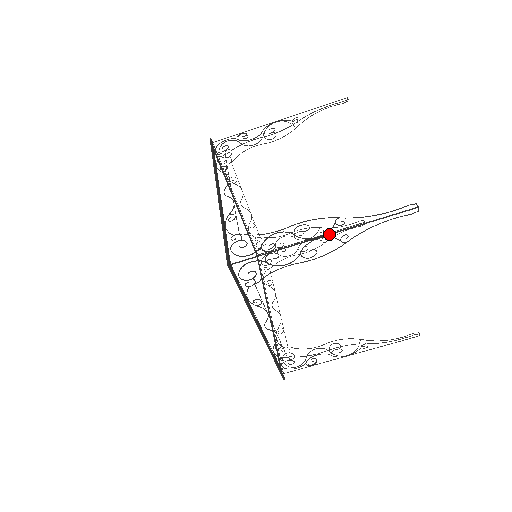
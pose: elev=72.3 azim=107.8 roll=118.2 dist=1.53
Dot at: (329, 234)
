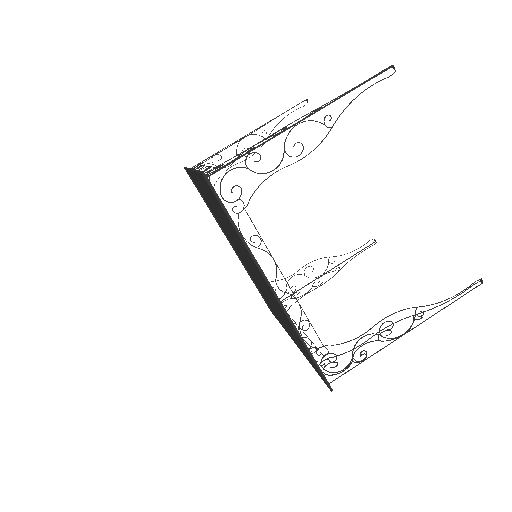
Dot at: (308, 116)
